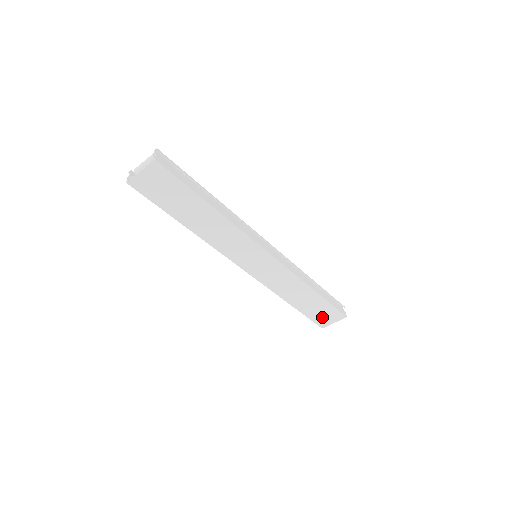
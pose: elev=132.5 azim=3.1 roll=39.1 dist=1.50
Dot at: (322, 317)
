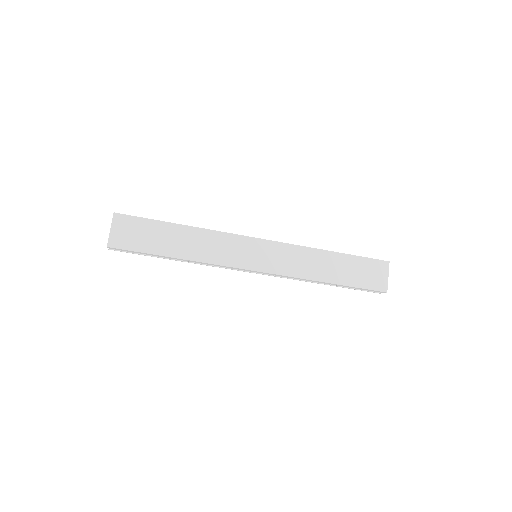
Dot at: (371, 278)
